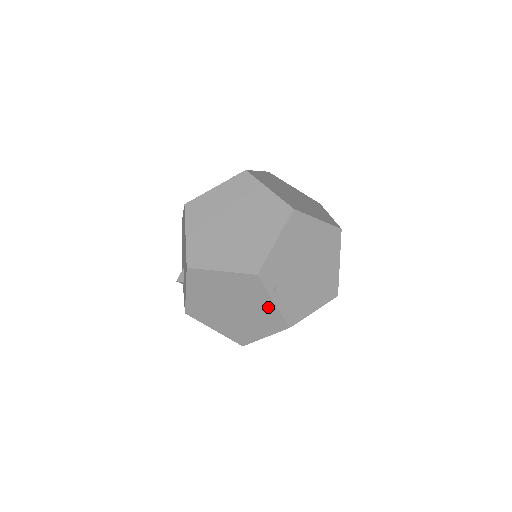
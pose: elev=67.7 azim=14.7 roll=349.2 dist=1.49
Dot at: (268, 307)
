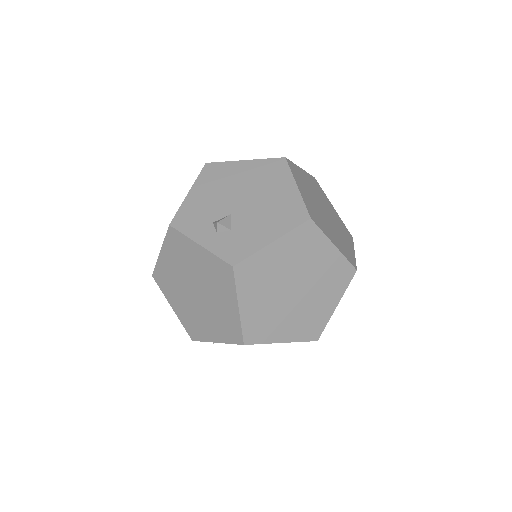
Dot at: (327, 308)
